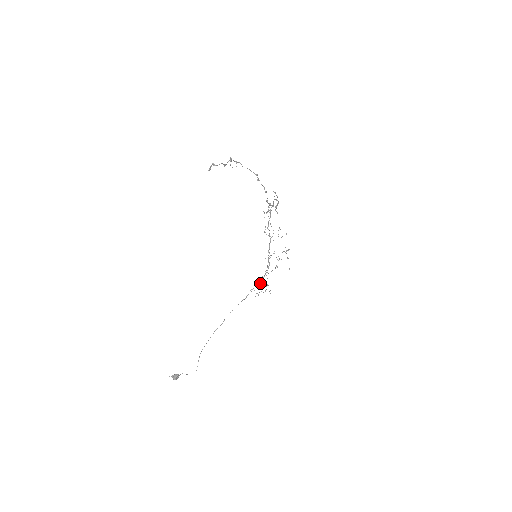
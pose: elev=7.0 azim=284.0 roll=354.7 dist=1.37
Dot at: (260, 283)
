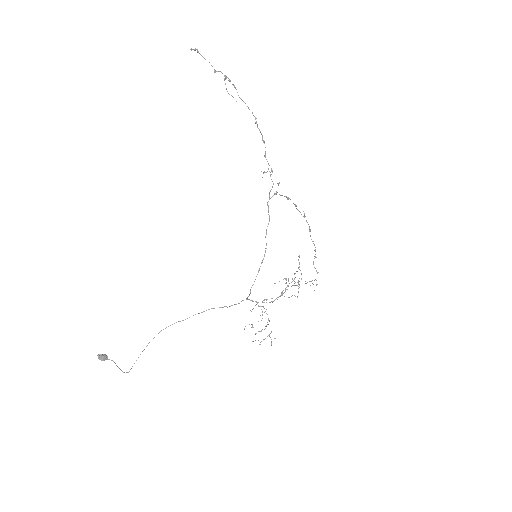
Dot at: (262, 318)
